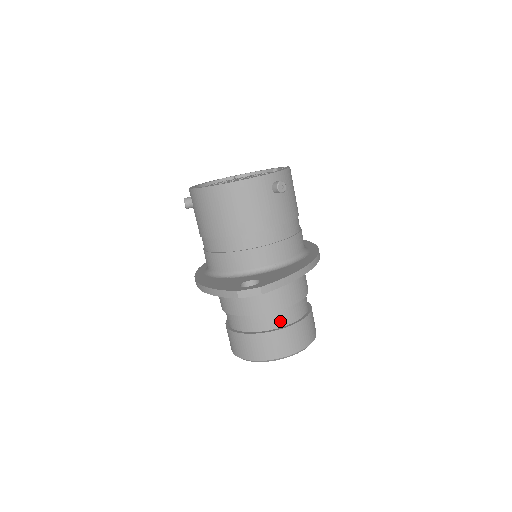
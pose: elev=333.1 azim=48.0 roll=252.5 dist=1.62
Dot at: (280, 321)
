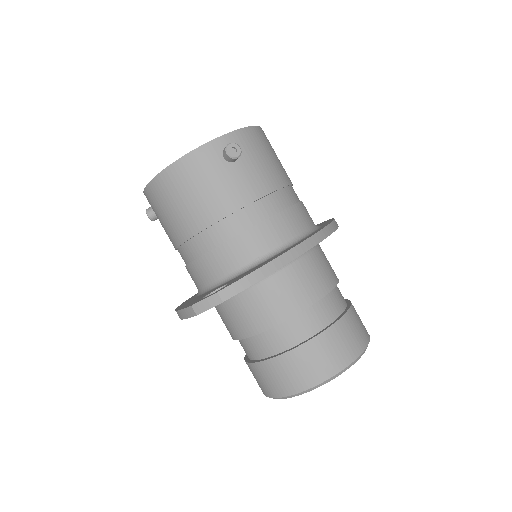
Dot at: (295, 335)
